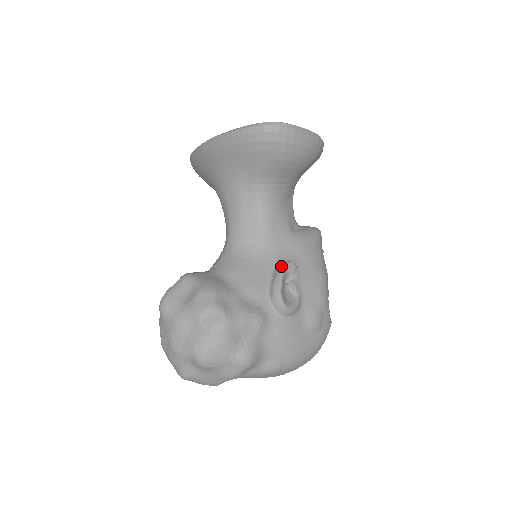
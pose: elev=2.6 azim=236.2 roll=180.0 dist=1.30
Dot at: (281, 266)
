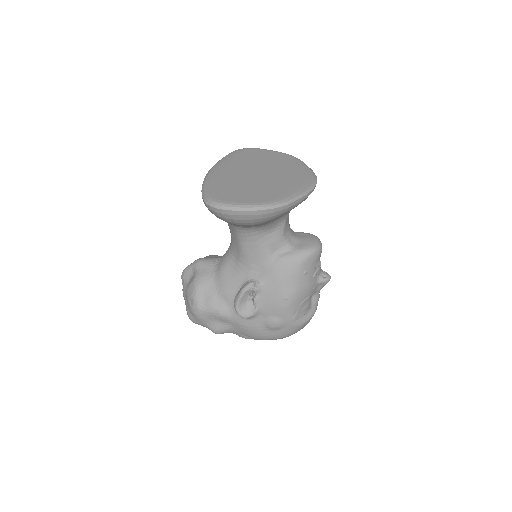
Dot at: (246, 285)
